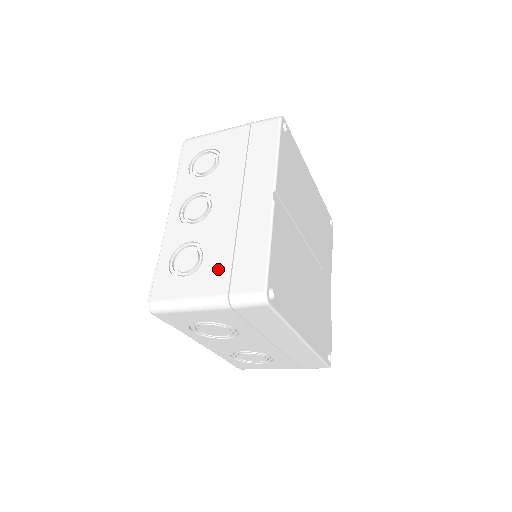
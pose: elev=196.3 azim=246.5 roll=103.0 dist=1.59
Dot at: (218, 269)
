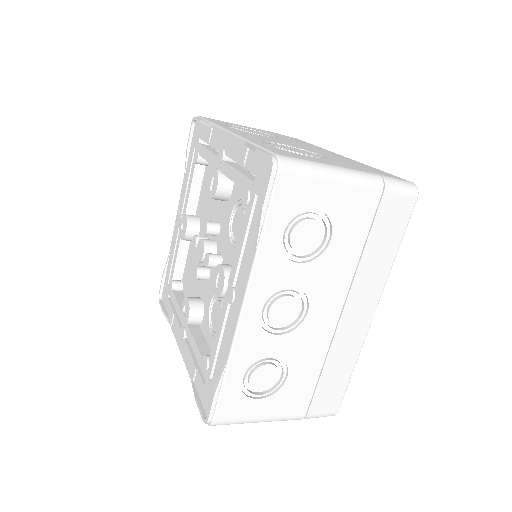
Dot at: (300, 392)
